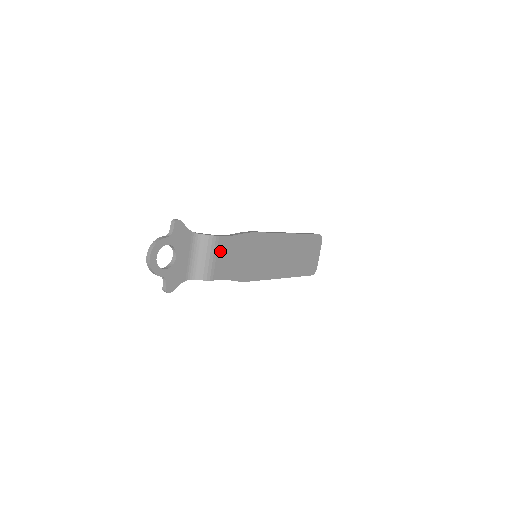
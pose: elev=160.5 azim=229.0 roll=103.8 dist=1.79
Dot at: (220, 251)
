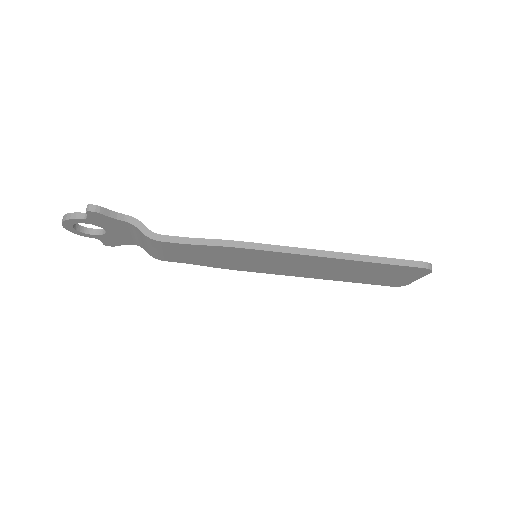
Dot at: (169, 249)
